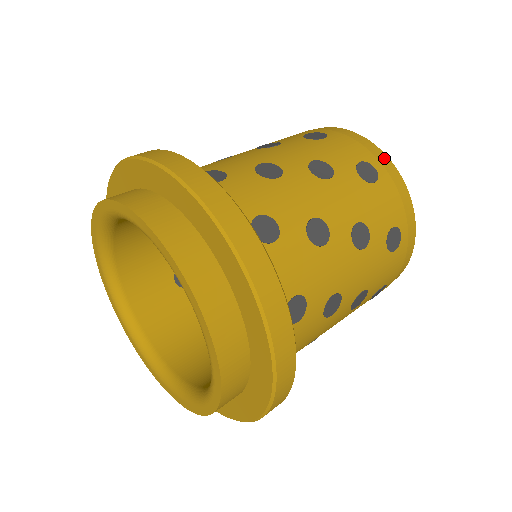
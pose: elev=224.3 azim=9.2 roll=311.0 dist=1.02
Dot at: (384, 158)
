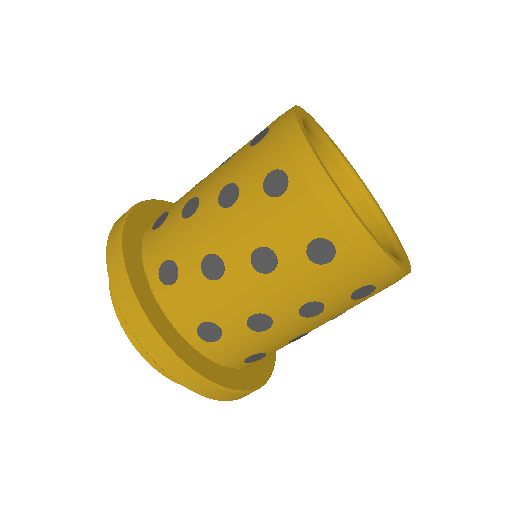
Dot at: (351, 223)
